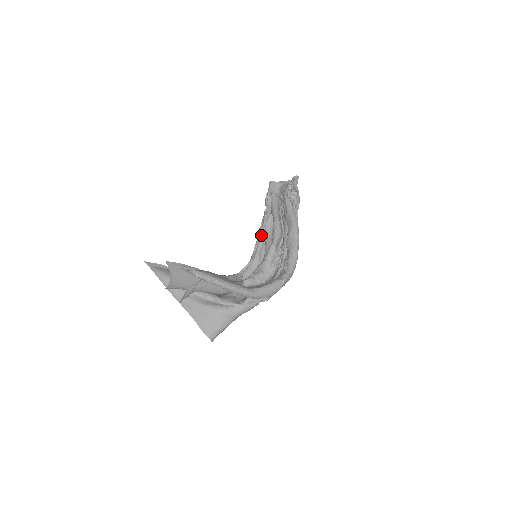
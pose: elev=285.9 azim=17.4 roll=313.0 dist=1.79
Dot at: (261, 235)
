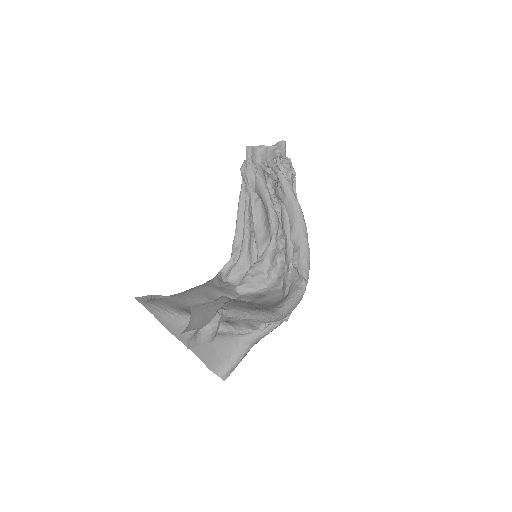
Dot at: (247, 222)
